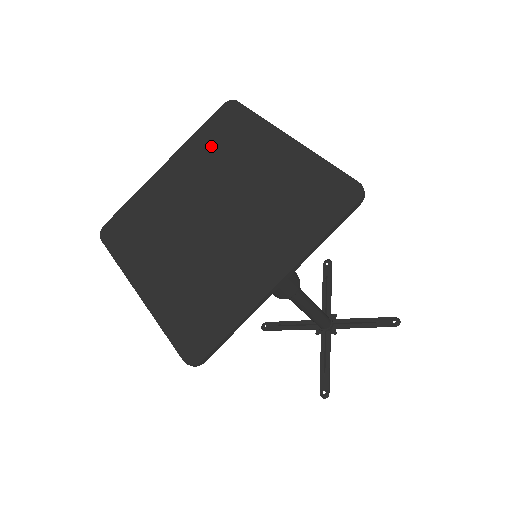
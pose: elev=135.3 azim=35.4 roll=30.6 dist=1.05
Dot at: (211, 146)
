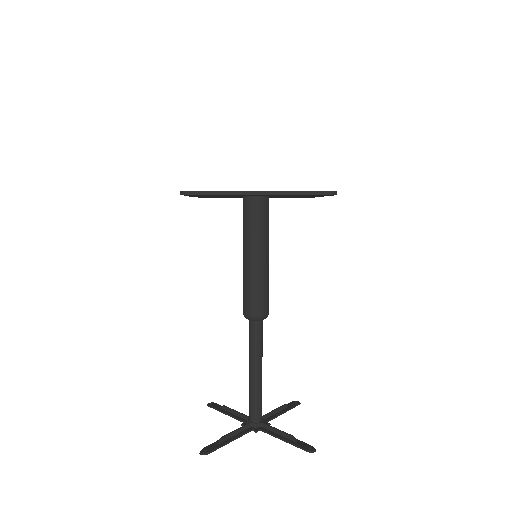
Dot at: occluded
